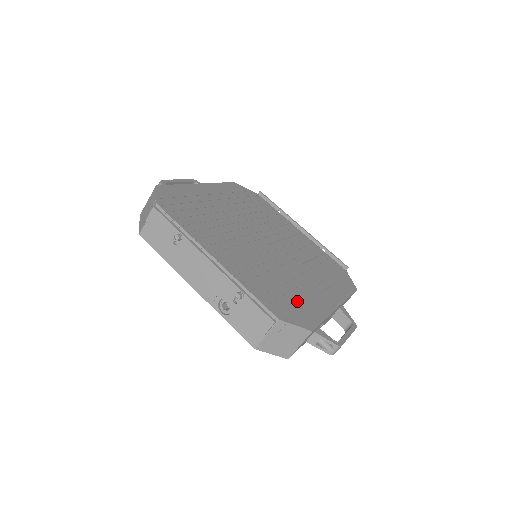
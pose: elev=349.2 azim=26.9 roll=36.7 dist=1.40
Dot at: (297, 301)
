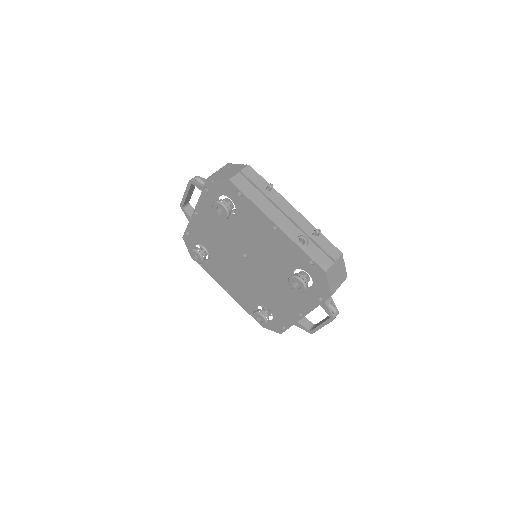
Dot at: occluded
